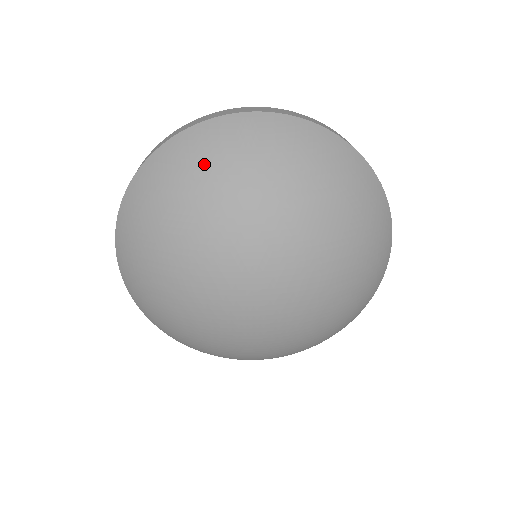
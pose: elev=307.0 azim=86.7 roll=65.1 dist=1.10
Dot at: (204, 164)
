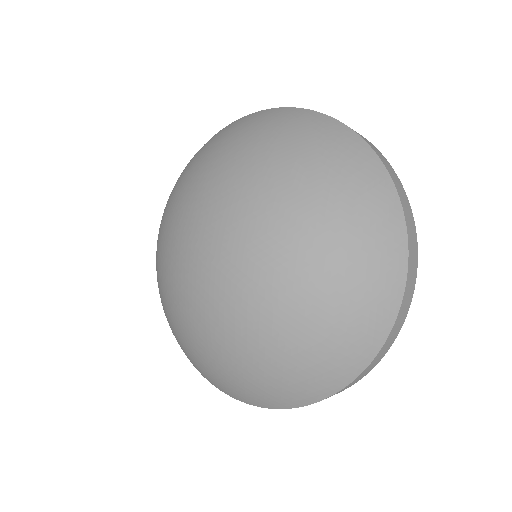
Dot at: (267, 129)
